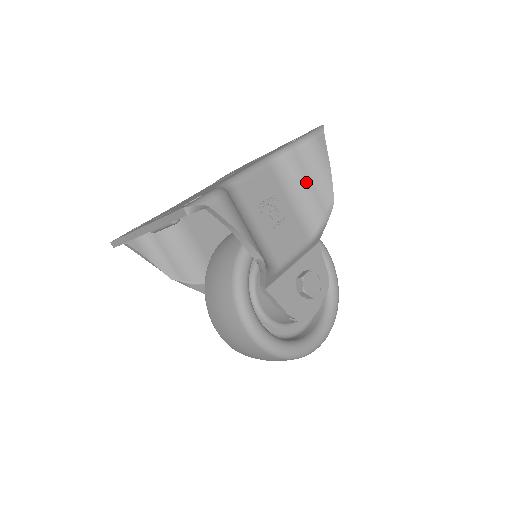
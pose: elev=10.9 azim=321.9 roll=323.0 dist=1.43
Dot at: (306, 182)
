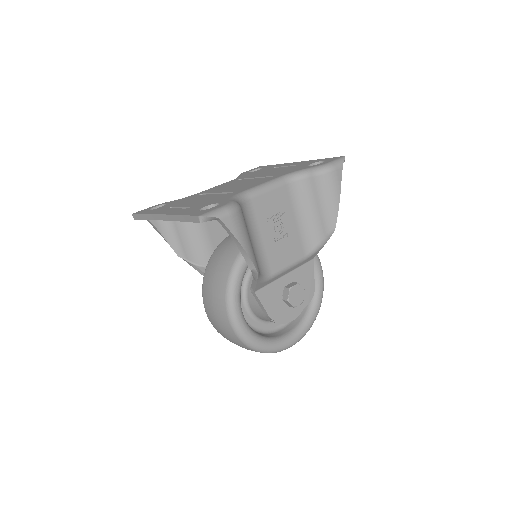
Dot at: (315, 206)
